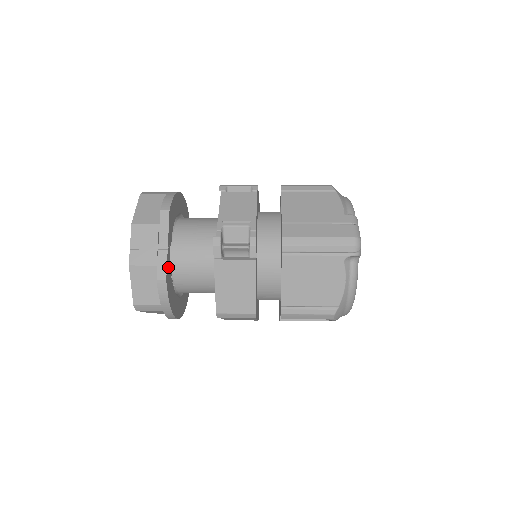
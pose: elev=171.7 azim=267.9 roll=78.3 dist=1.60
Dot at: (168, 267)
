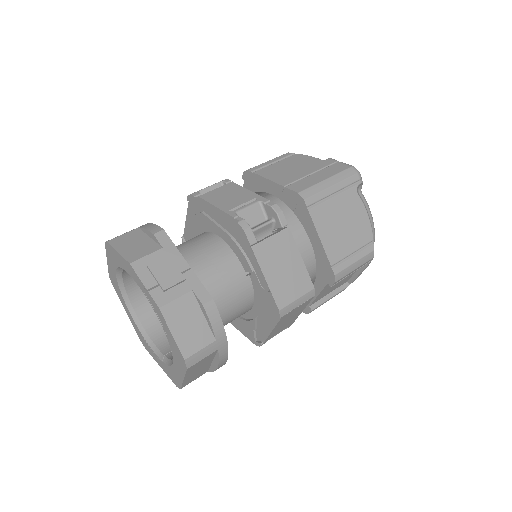
Dot at: occluded
